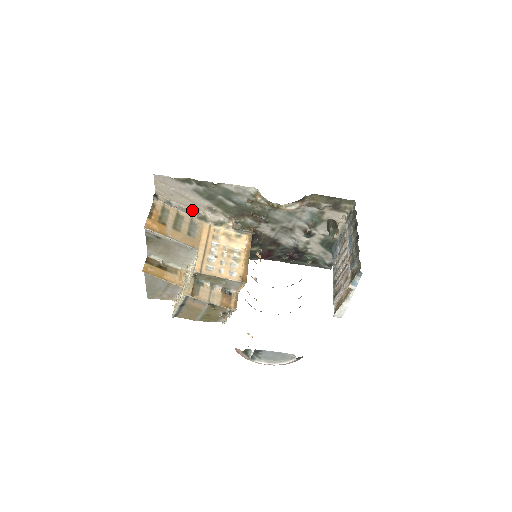
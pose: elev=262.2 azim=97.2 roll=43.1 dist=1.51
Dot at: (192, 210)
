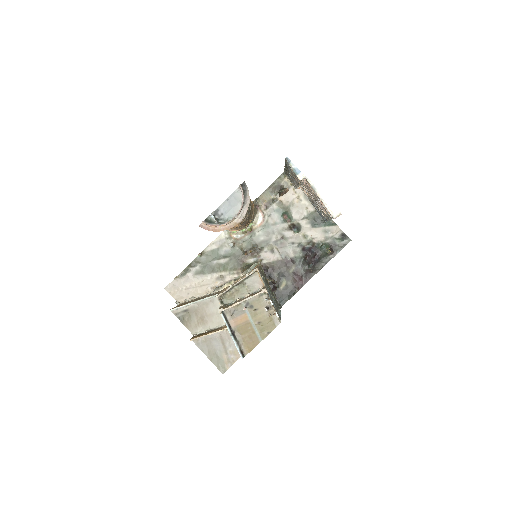
Dot at: occluded
